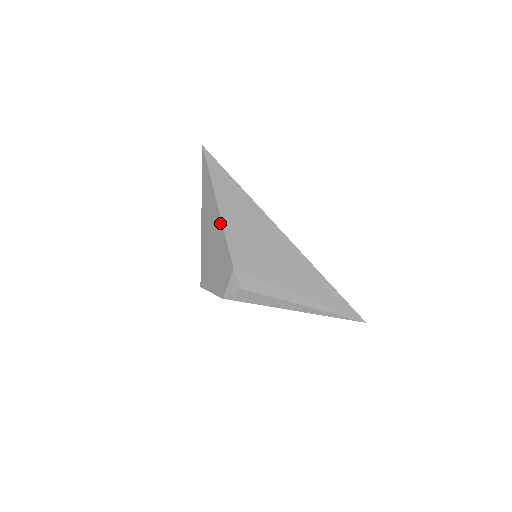
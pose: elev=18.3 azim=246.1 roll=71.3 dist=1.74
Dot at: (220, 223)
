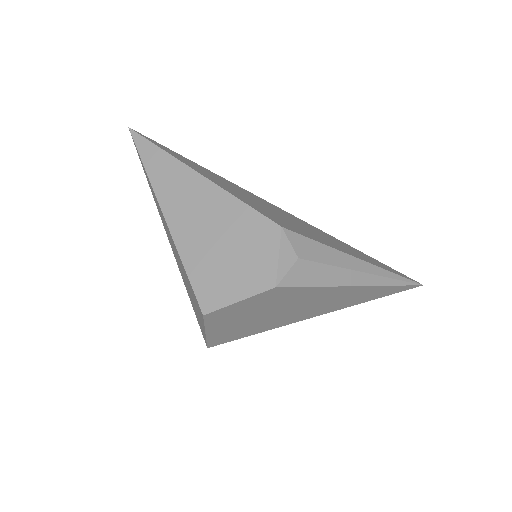
Dot at: (216, 190)
